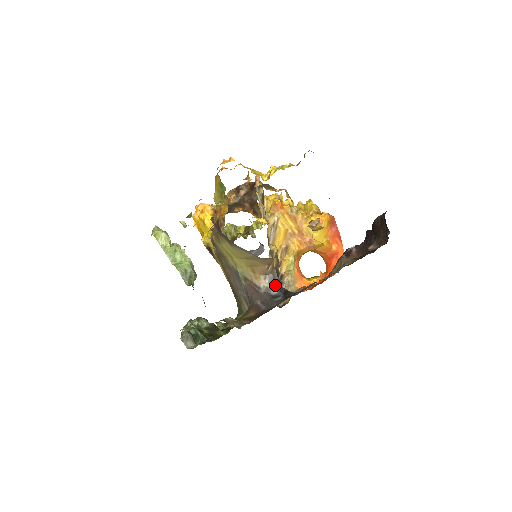
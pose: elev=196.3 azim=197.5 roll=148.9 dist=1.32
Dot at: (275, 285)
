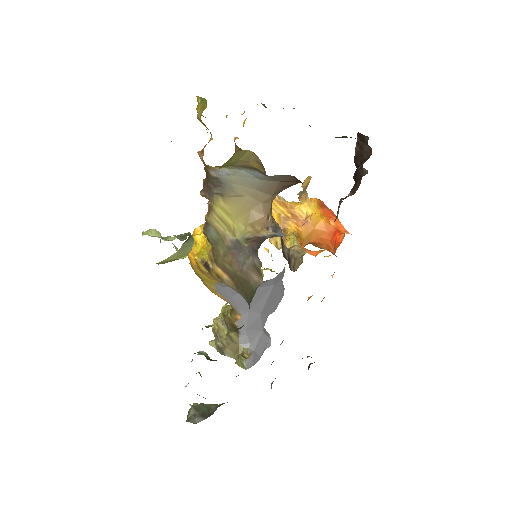
Dot at: (280, 232)
